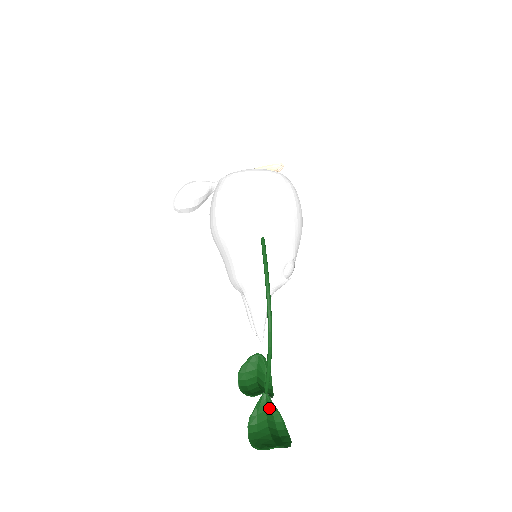
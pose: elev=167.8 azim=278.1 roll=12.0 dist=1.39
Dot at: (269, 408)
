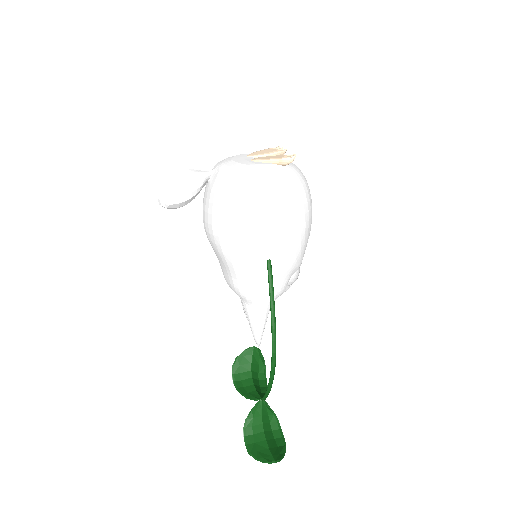
Dot at: (265, 412)
